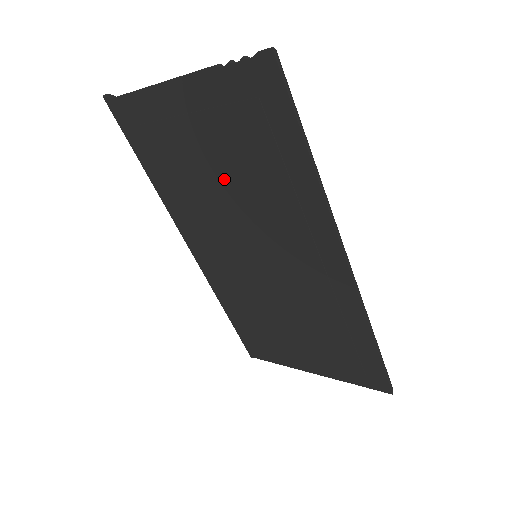
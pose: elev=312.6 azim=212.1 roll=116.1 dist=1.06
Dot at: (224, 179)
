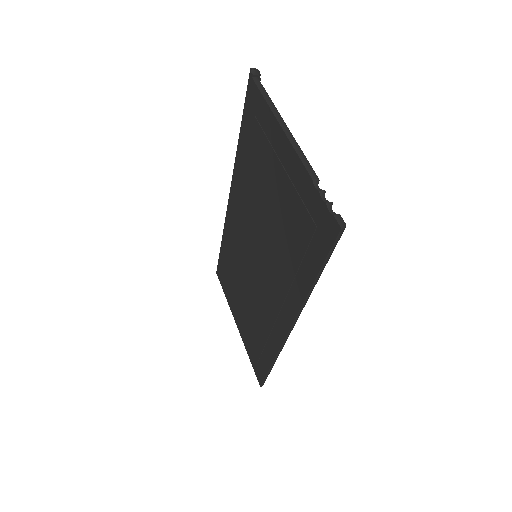
Dot at: (271, 213)
